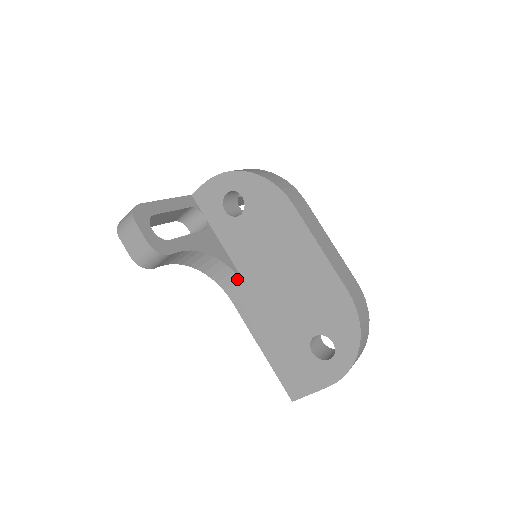
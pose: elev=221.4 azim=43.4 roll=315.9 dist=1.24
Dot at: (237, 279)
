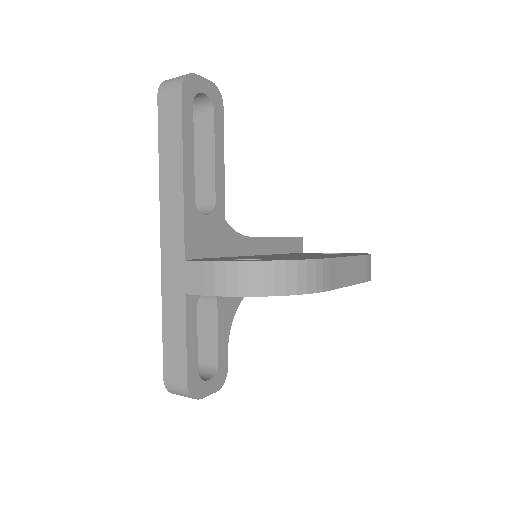
Dot at: occluded
